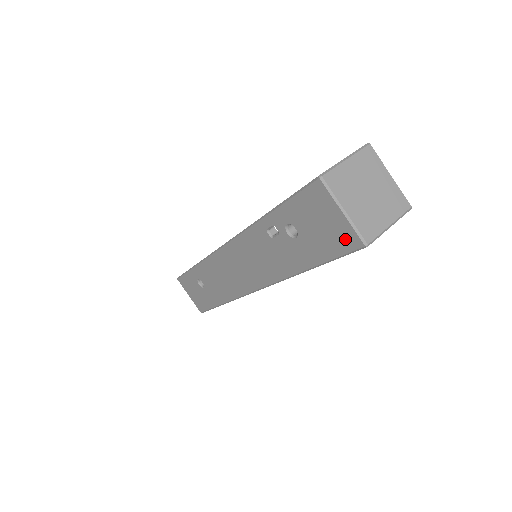
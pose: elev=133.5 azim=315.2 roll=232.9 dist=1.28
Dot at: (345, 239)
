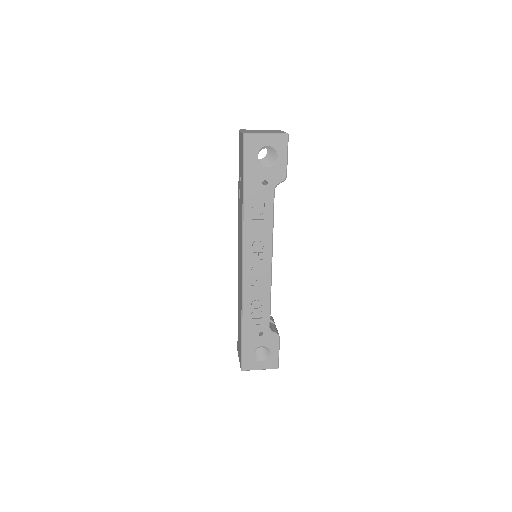
Dot at: (242, 144)
